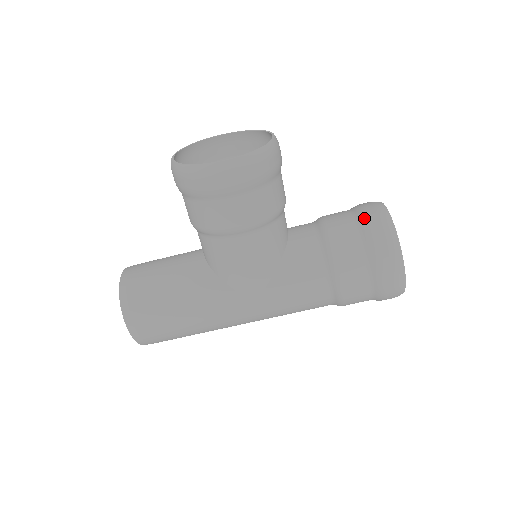
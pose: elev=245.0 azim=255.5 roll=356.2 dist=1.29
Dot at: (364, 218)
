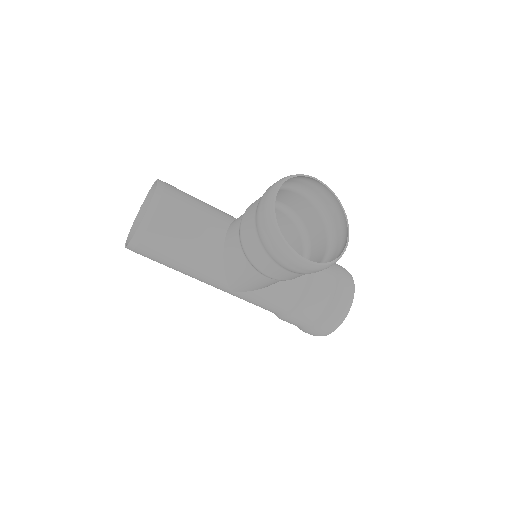
Dot at: (338, 298)
